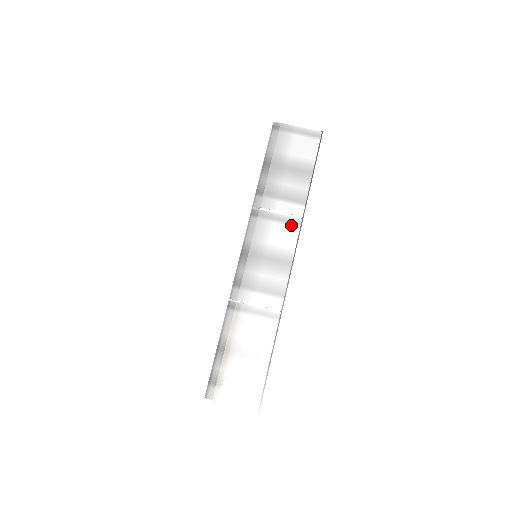
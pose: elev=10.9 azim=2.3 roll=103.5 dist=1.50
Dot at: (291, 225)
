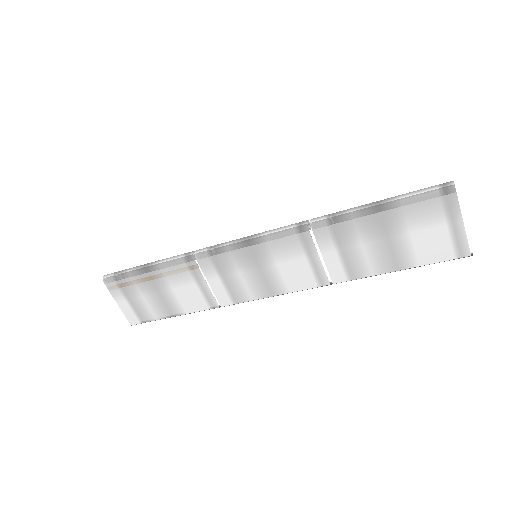
Dot at: (315, 277)
